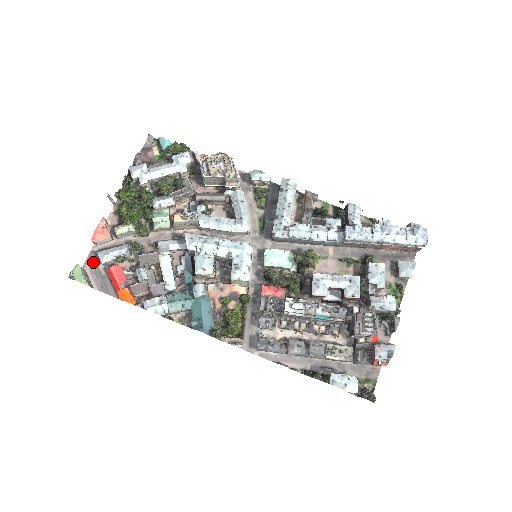
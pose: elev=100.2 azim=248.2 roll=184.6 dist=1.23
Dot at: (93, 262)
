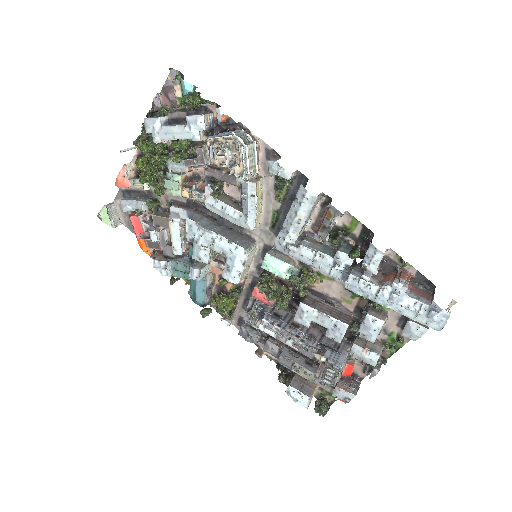
Dot at: occluded
